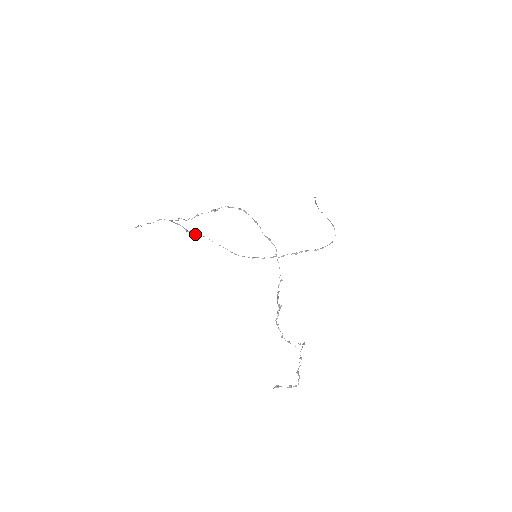
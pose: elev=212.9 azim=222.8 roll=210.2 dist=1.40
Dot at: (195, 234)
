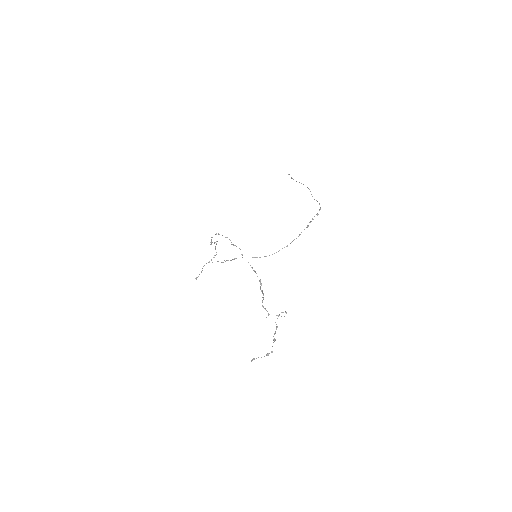
Dot at: occluded
